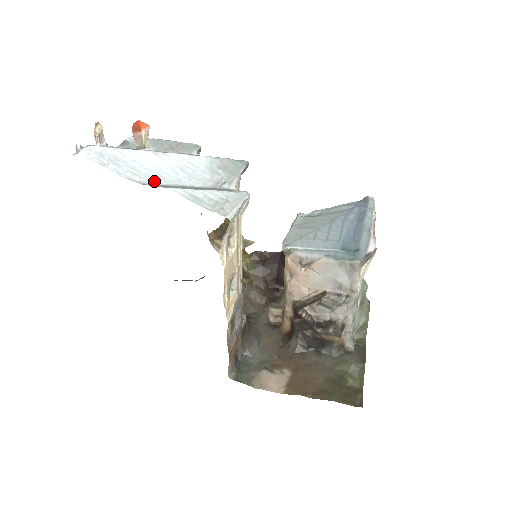
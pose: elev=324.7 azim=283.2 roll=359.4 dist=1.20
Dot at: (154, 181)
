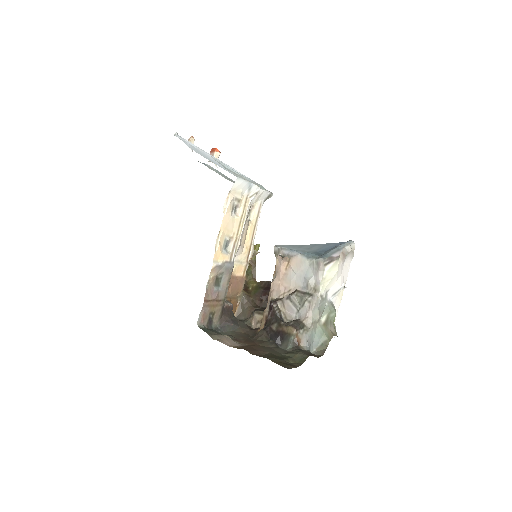
Dot at: (206, 158)
